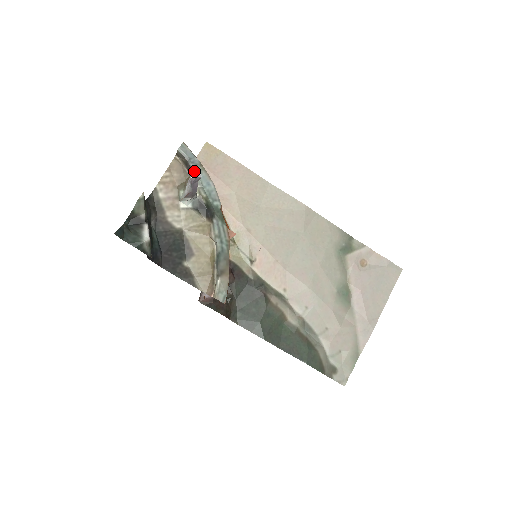
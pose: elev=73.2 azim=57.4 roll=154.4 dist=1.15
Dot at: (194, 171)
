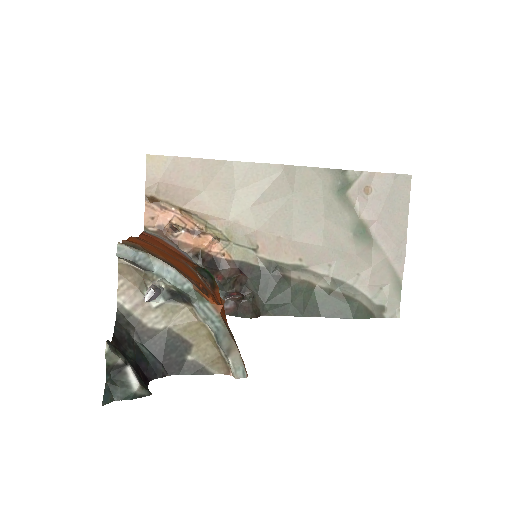
Dot at: (146, 268)
